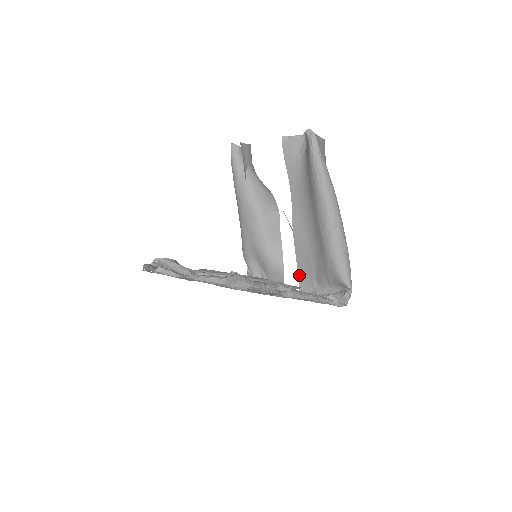
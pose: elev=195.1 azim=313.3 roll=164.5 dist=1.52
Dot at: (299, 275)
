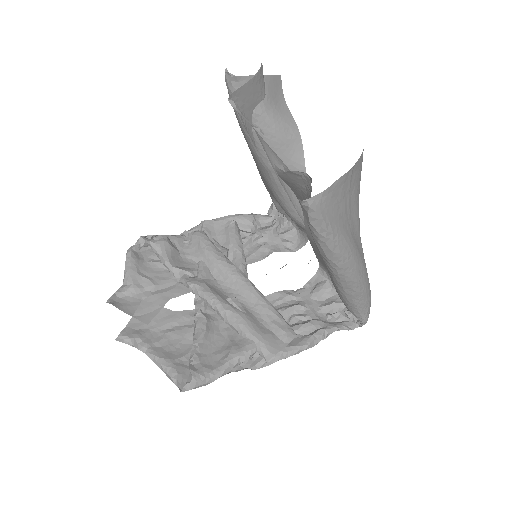
Dot at: (318, 260)
